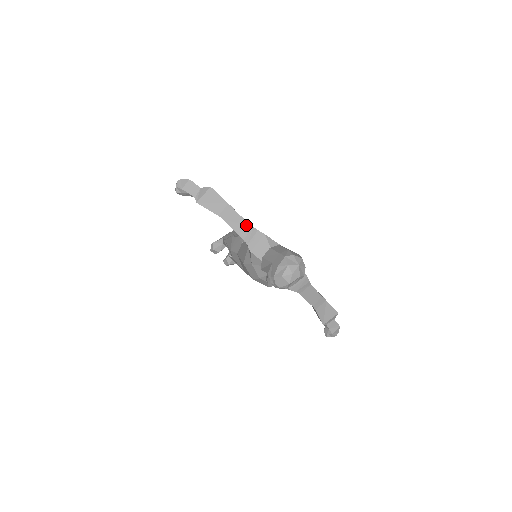
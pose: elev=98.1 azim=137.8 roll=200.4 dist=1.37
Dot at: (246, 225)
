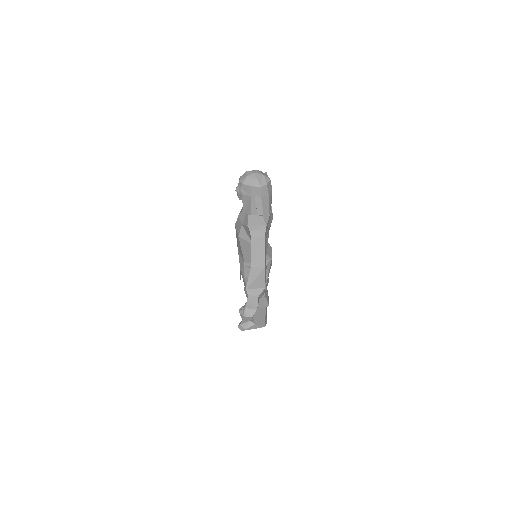
Dot at: occluded
